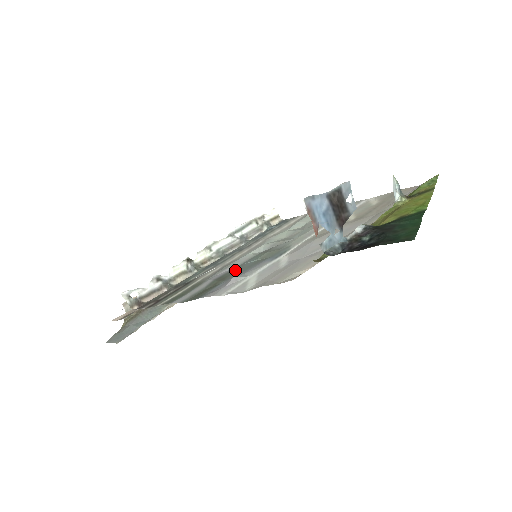
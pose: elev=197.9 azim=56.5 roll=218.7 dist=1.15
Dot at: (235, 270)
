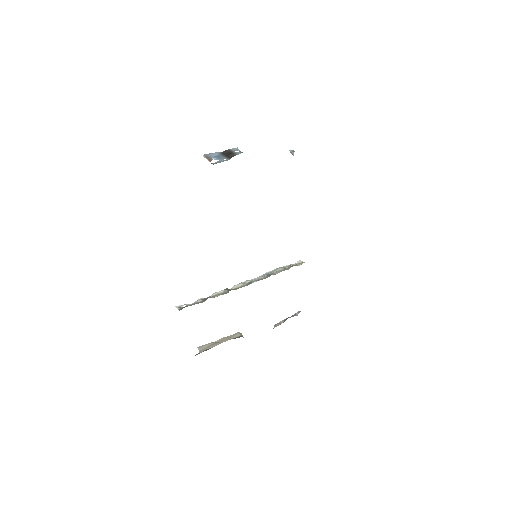
Dot at: occluded
